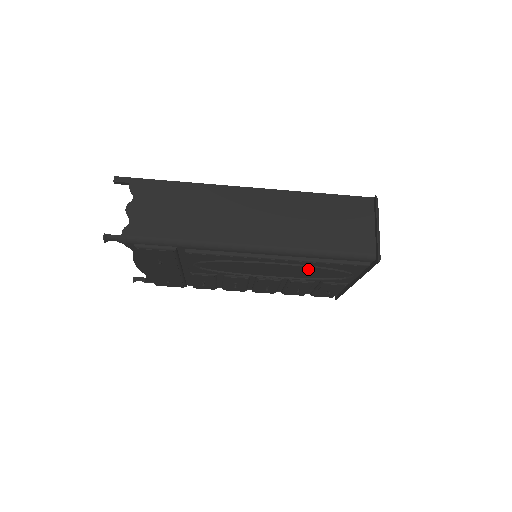
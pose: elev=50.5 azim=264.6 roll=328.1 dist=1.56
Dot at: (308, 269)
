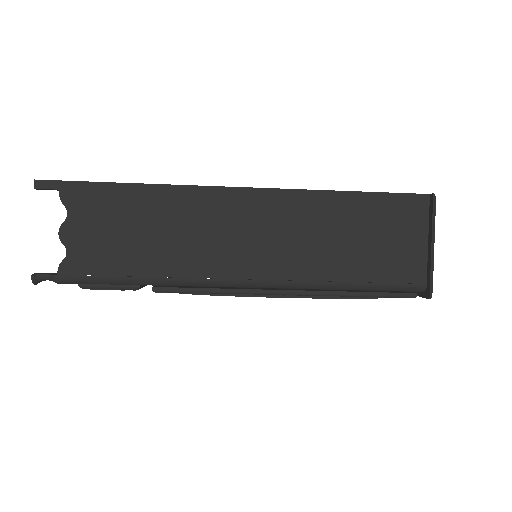
Dot at: occluded
